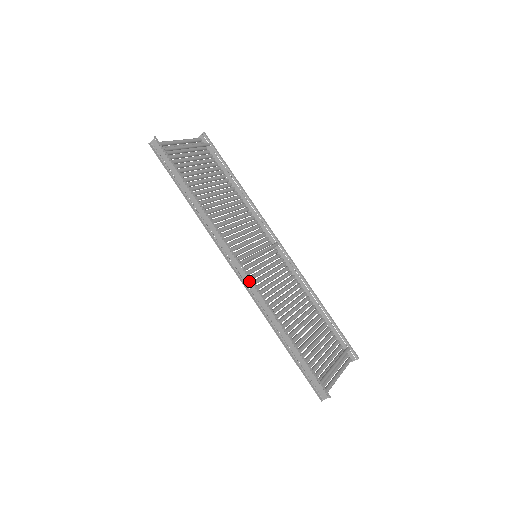
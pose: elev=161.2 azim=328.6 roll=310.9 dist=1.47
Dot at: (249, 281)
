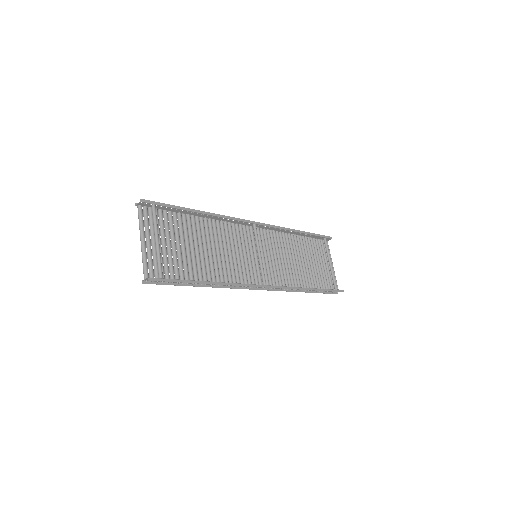
Dot at: (275, 287)
